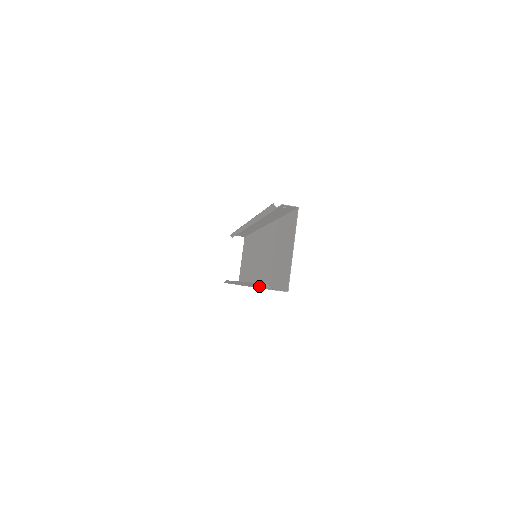
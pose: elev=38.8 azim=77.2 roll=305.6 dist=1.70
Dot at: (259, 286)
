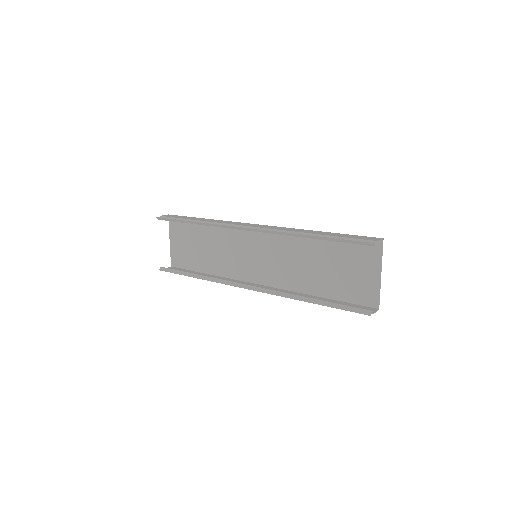
Dot at: (355, 311)
